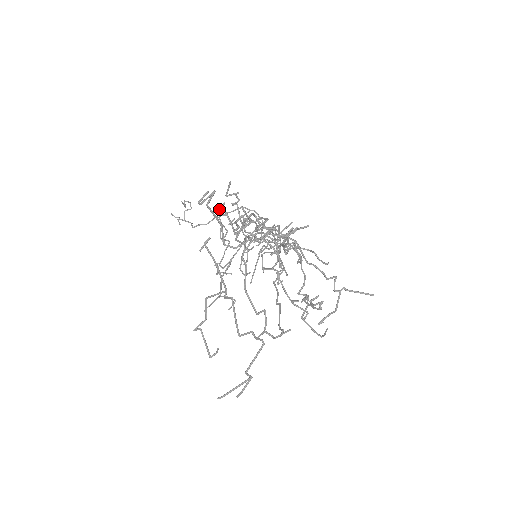
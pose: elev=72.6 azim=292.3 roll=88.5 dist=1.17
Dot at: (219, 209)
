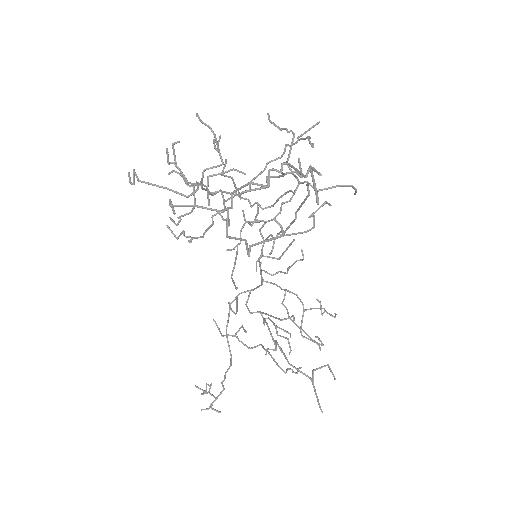
Dot at: (218, 329)
